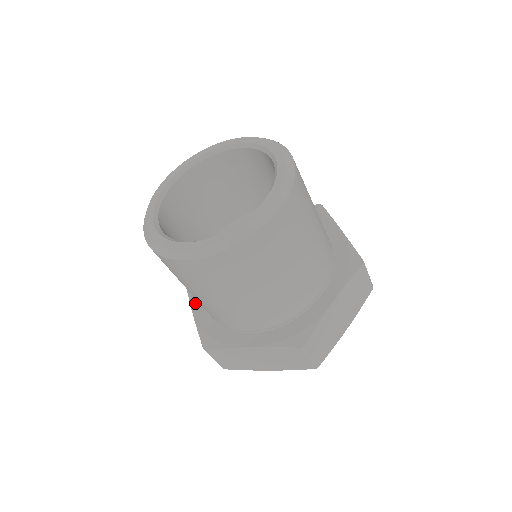
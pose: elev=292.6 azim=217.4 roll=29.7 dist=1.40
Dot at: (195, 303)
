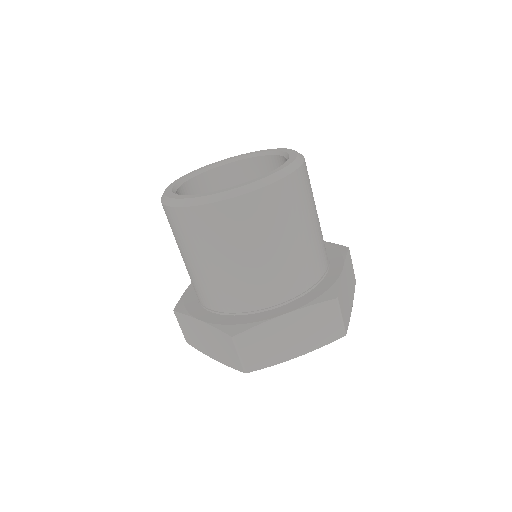
Dot at: occluded
